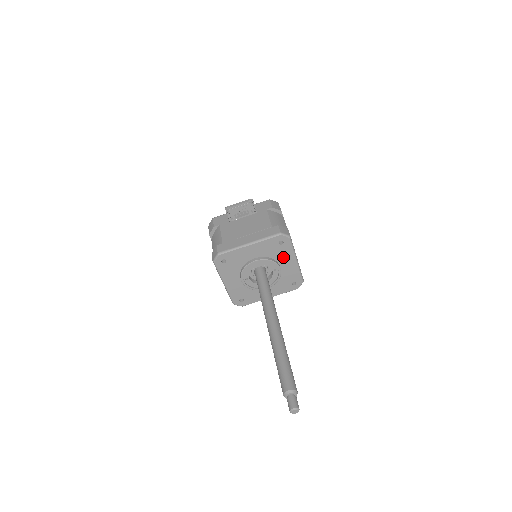
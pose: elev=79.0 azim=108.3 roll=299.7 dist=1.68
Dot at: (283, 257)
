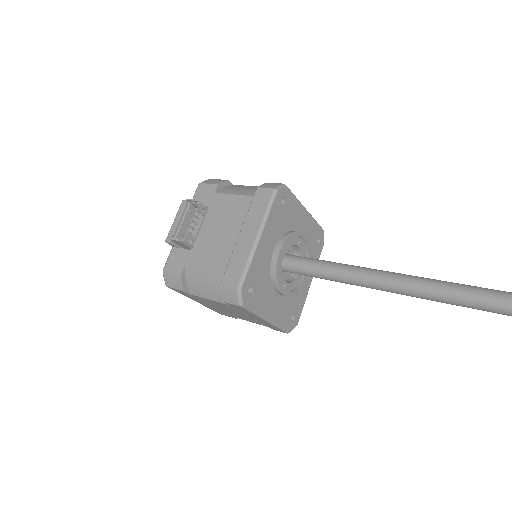
Dot at: (294, 219)
